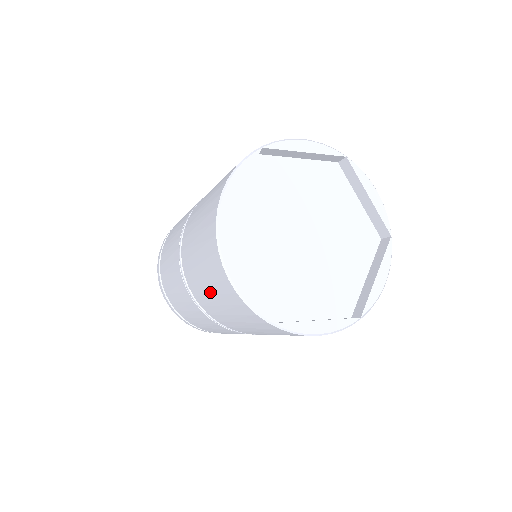
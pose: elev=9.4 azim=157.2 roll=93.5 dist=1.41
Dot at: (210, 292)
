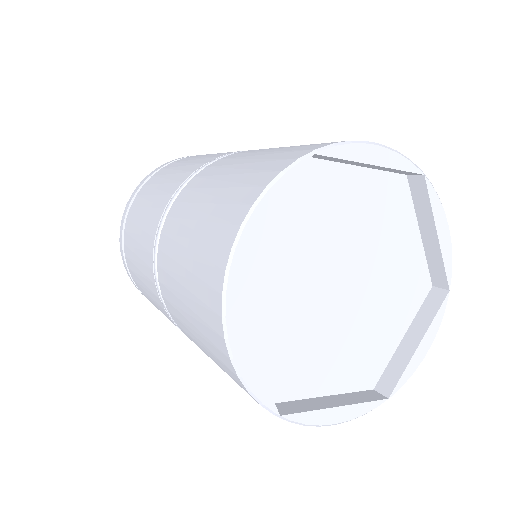
Dot at: (194, 333)
